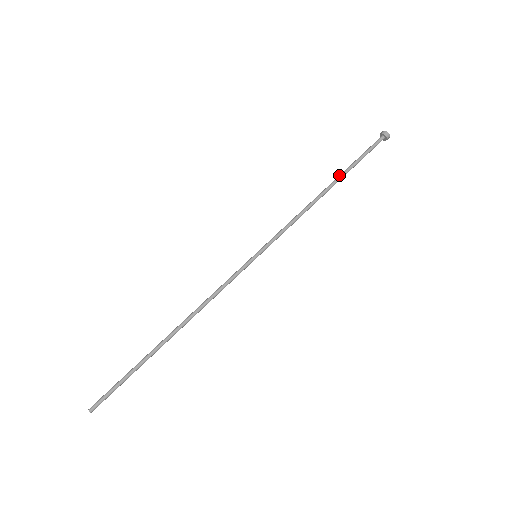
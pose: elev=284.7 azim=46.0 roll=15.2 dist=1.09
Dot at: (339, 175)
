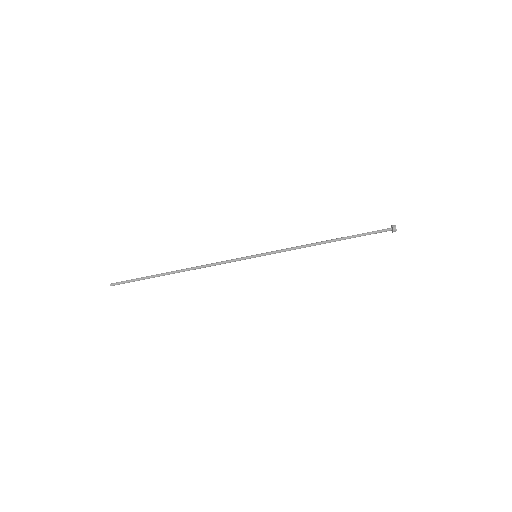
Dot at: (343, 237)
